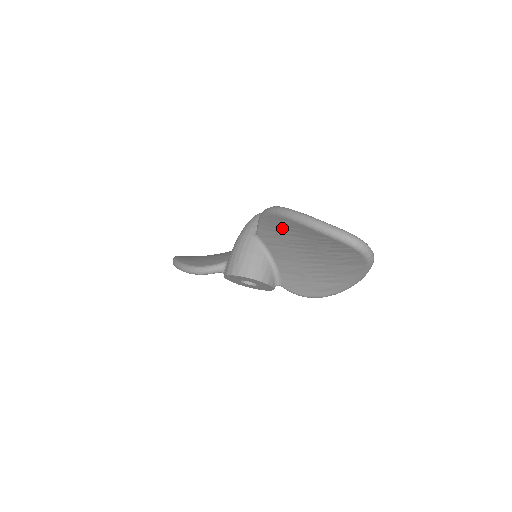
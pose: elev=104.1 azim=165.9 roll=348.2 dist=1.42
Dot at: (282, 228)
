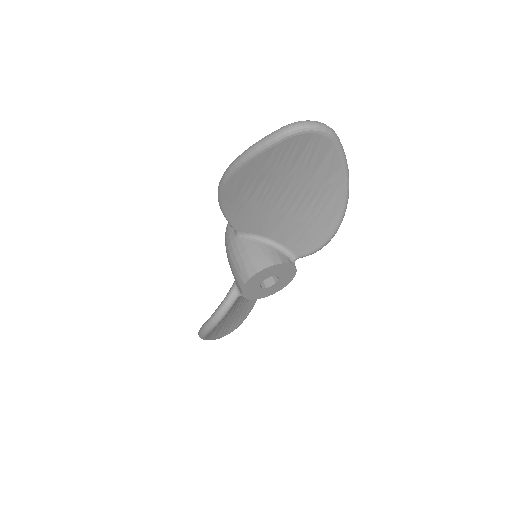
Dot at: (242, 194)
